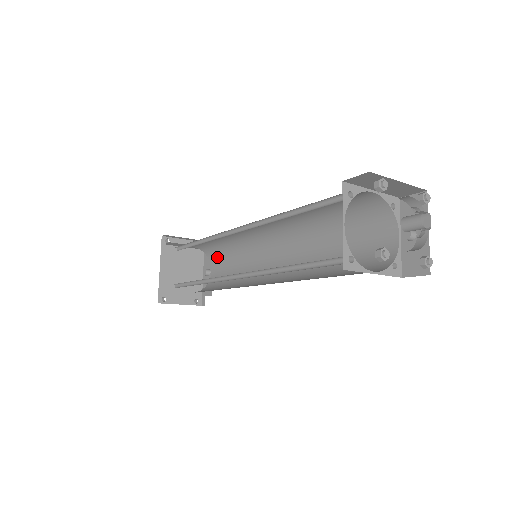
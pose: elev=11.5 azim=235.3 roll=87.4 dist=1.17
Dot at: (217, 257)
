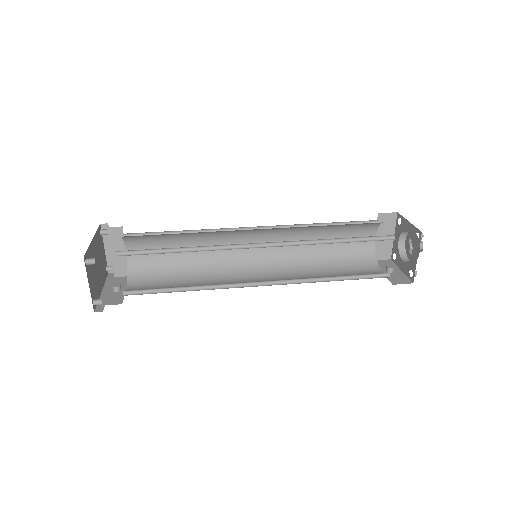
Dot at: (148, 276)
